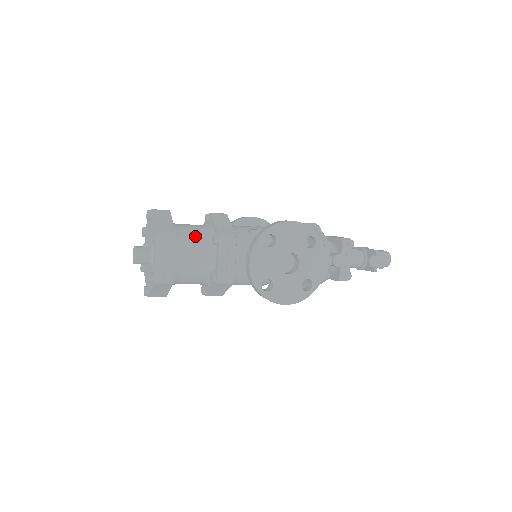
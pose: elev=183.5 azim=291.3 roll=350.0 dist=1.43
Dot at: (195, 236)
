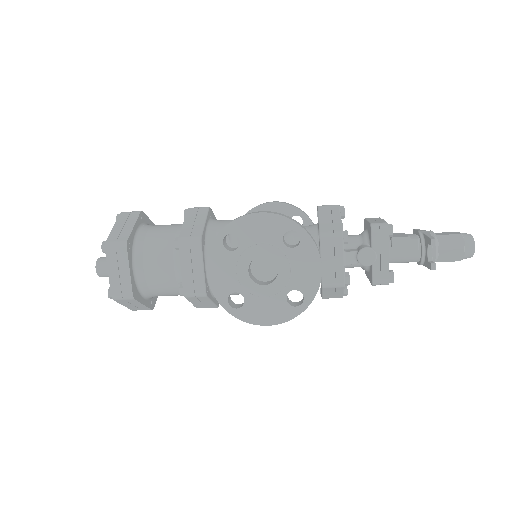
Dot at: (160, 240)
